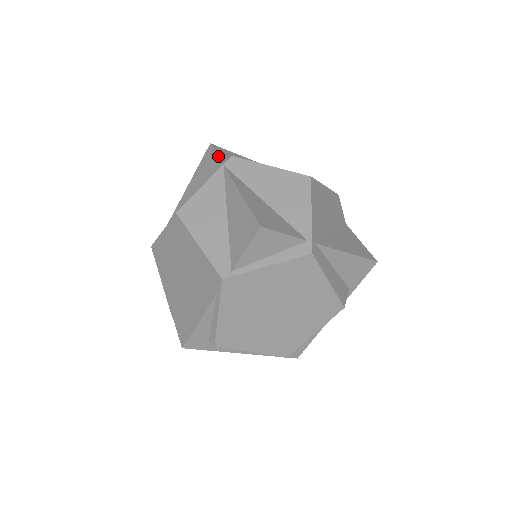
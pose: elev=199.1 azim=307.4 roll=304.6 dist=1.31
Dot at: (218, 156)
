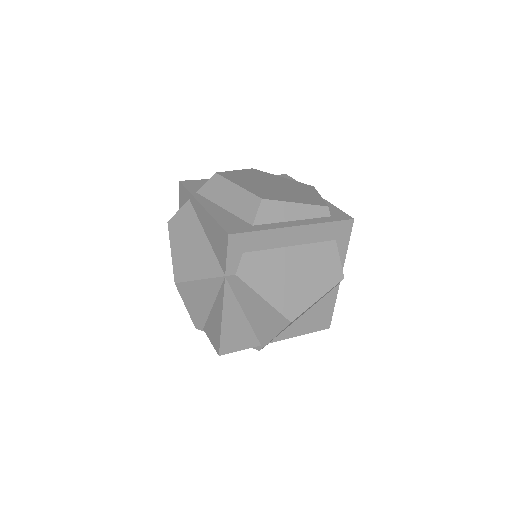
Dot at: (226, 261)
